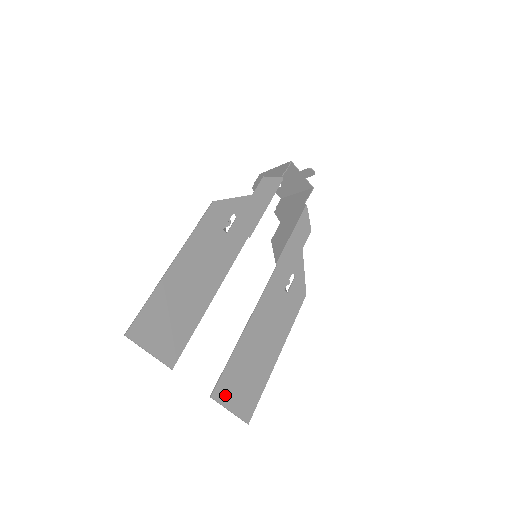
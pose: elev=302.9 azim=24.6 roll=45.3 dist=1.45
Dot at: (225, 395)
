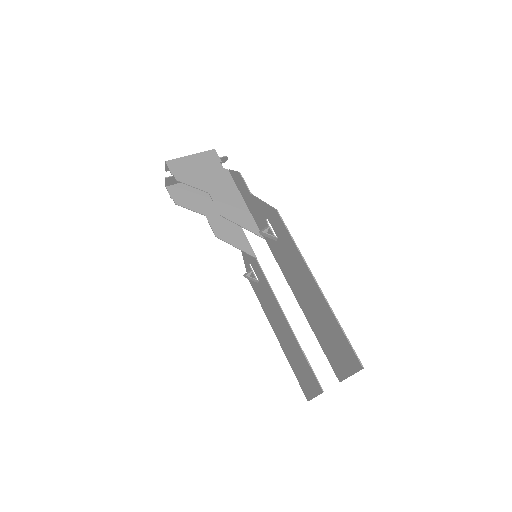
Dot at: (315, 386)
